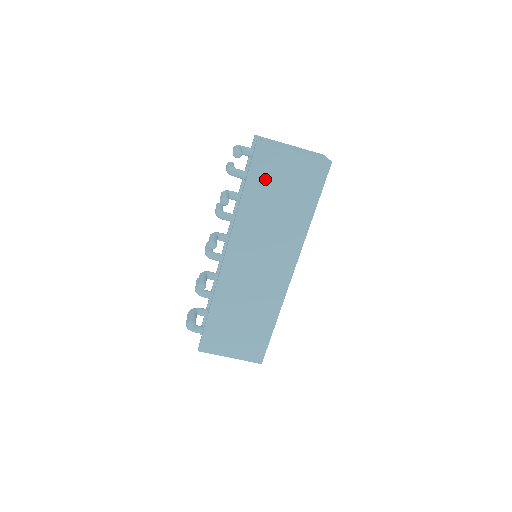
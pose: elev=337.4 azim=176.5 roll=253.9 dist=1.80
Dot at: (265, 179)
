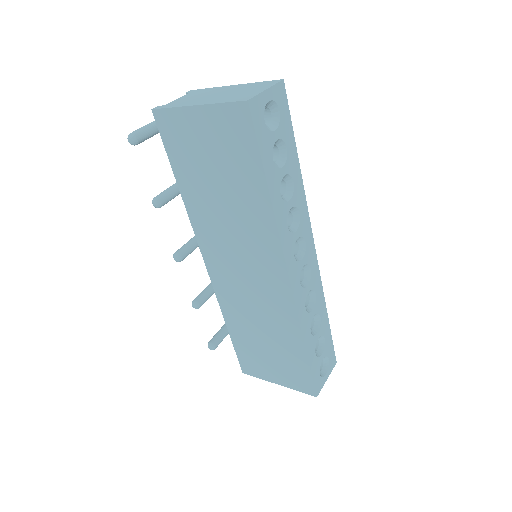
Dot at: (188, 158)
